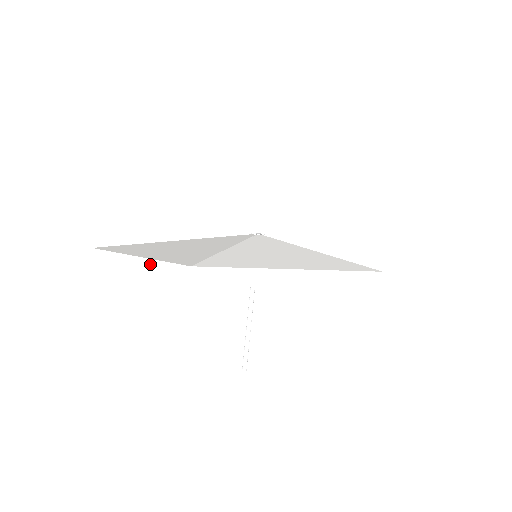
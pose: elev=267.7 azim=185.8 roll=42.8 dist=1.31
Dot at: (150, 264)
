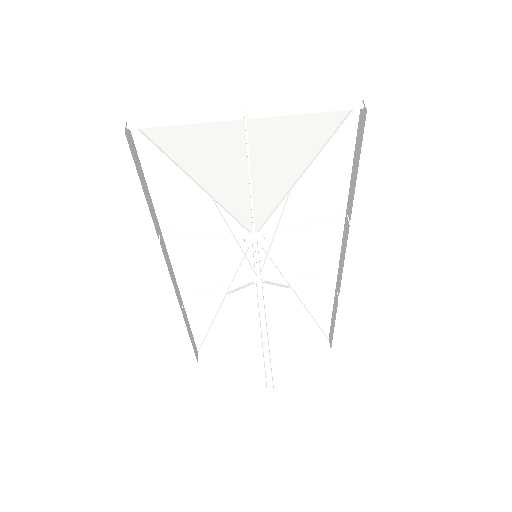
Dot at: (283, 107)
